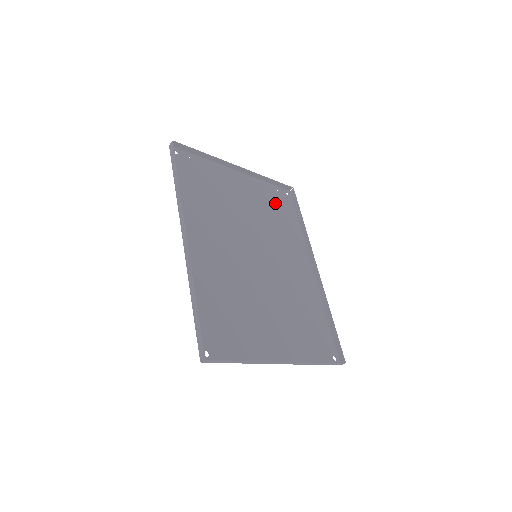
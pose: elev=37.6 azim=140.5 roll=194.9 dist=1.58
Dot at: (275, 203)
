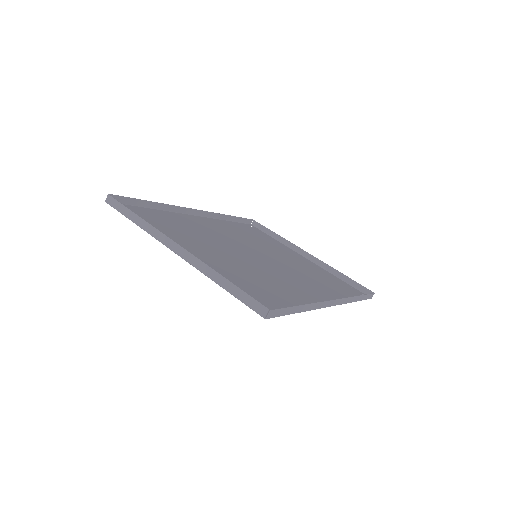
Dot at: (334, 282)
